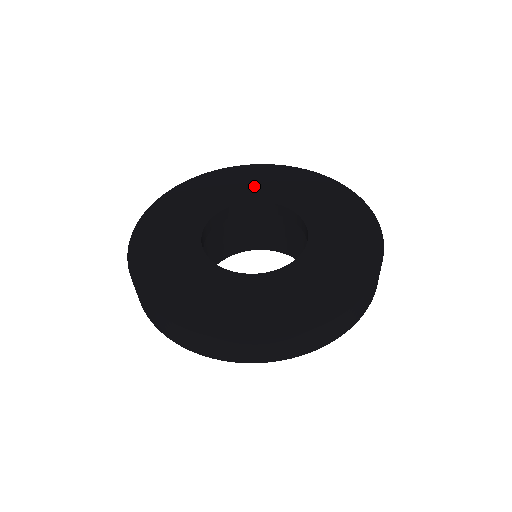
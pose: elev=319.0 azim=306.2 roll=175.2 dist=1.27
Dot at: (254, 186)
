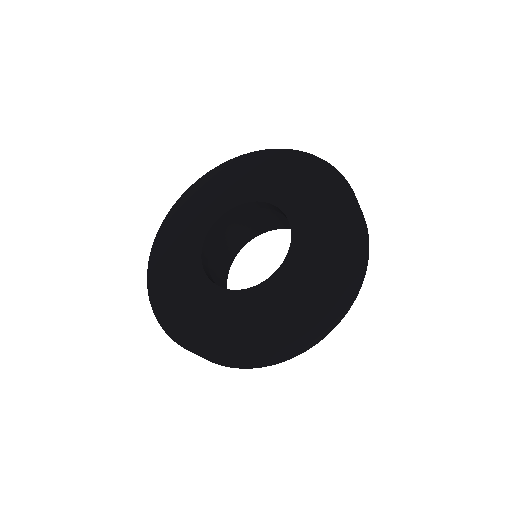
Dot at: (248, 182)
